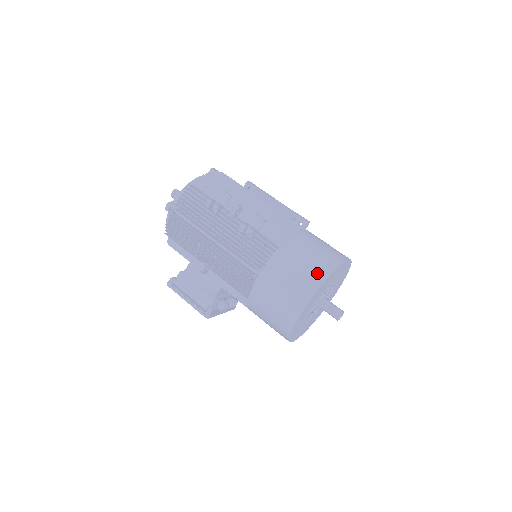
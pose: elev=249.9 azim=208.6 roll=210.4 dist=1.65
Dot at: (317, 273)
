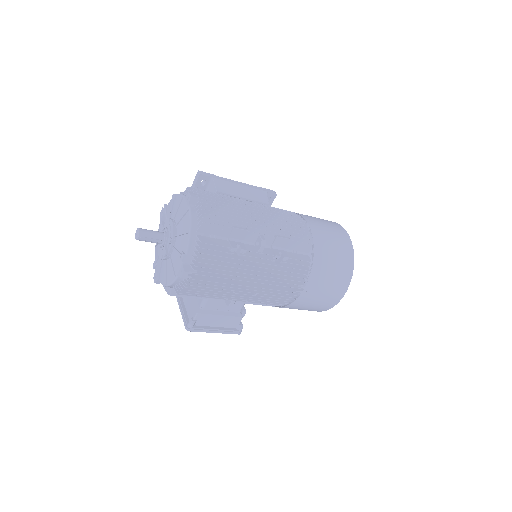
Dot at: (347, 264)
